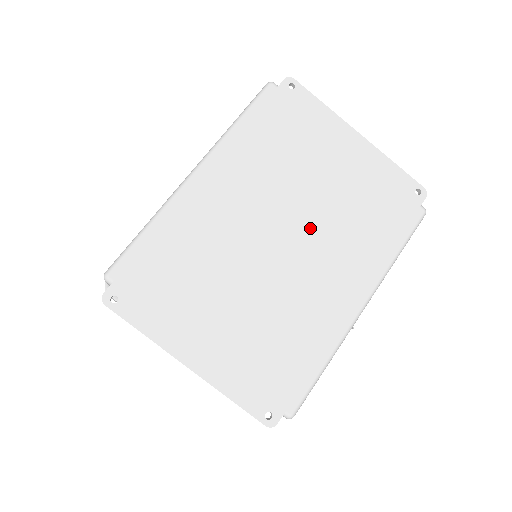
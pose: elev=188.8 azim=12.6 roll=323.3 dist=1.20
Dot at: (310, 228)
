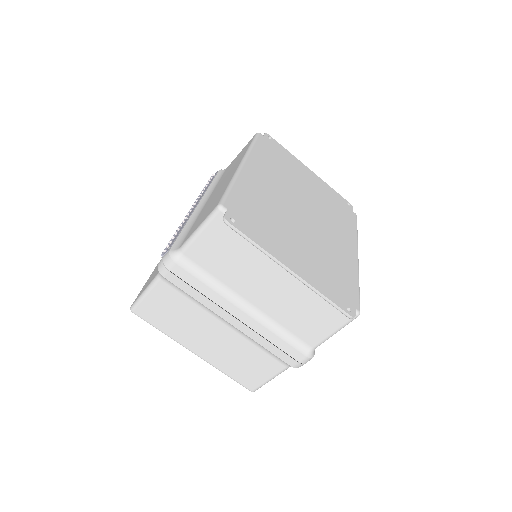
Dot at: (313, 208)
